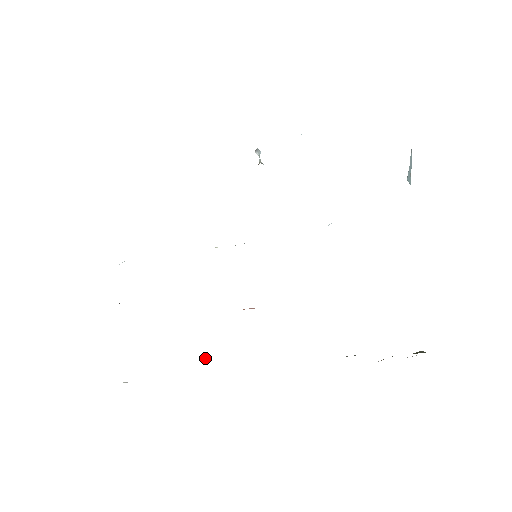
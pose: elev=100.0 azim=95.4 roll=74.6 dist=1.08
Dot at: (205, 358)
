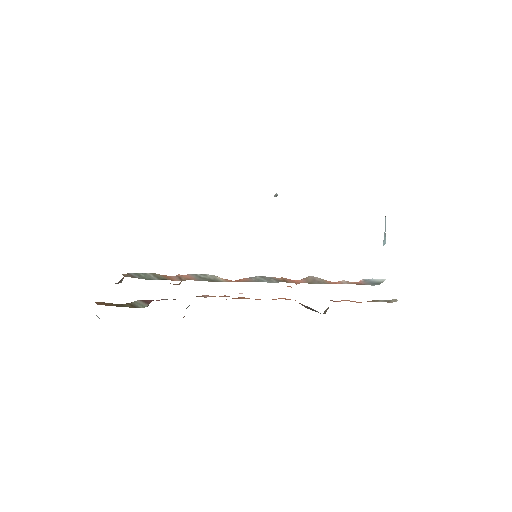
Dot at: occluded
